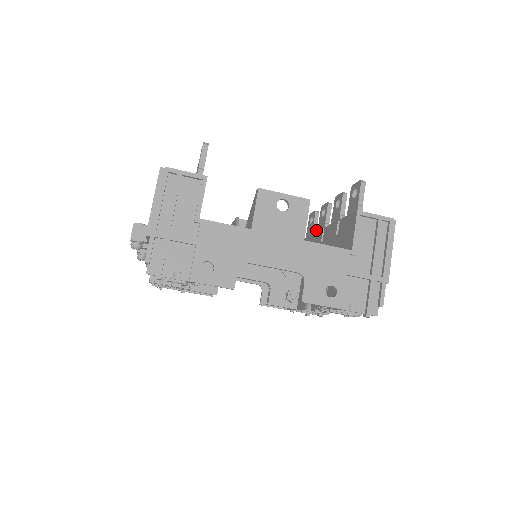
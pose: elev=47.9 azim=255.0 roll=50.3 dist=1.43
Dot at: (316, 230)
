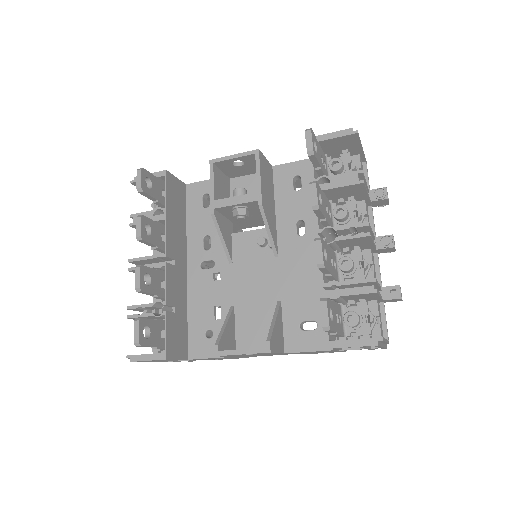
Dot at: (320, 167)
